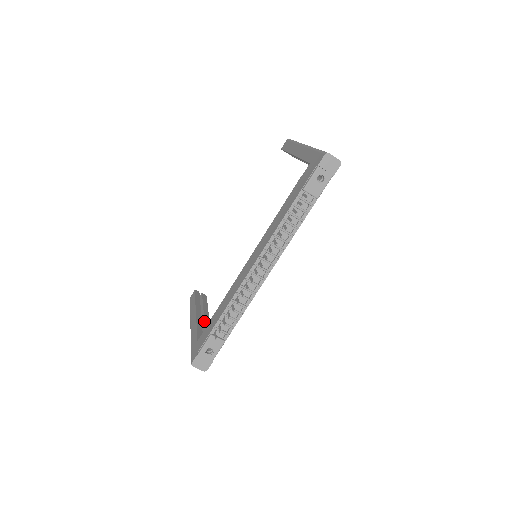
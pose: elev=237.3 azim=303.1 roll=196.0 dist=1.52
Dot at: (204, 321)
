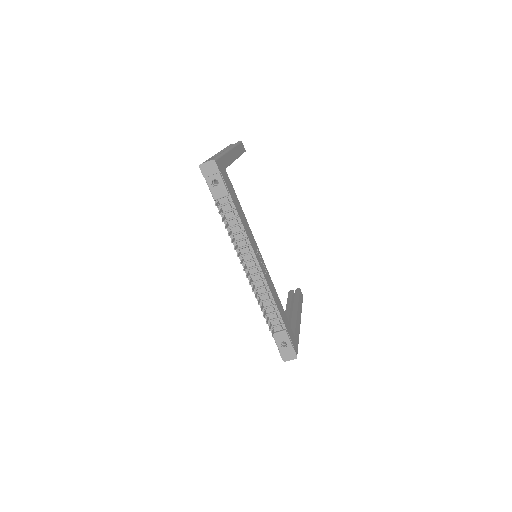
Dot at: occluded
